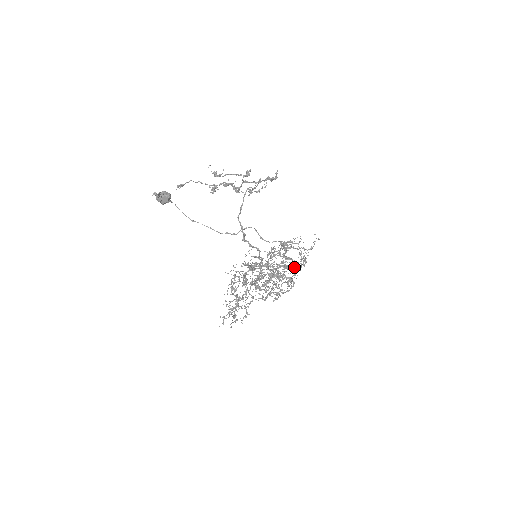
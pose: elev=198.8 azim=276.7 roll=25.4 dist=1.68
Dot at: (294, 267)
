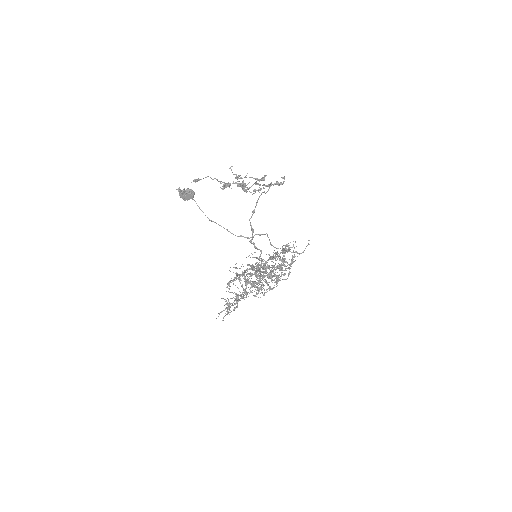
Dot at: occluded
